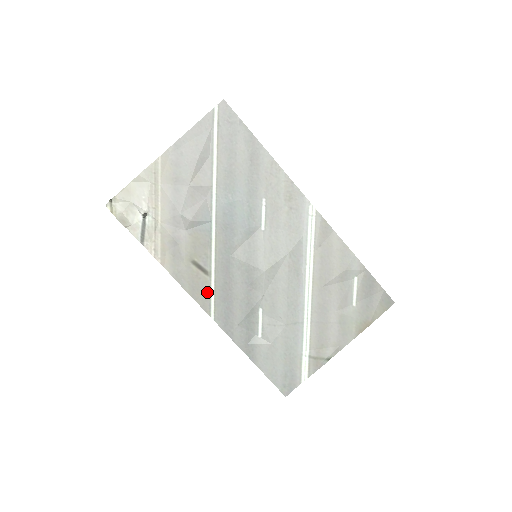
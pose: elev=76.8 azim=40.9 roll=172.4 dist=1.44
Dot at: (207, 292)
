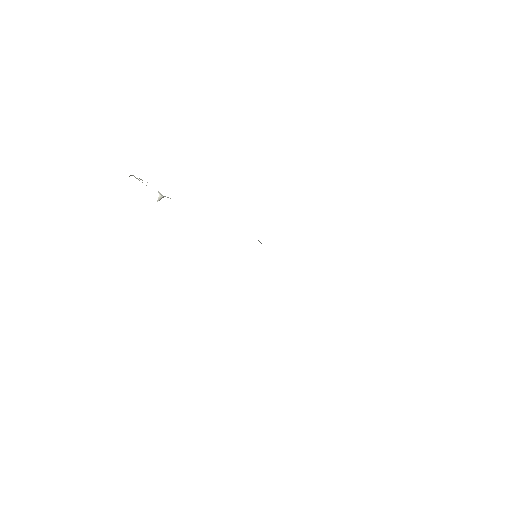
Dot at: occluded
